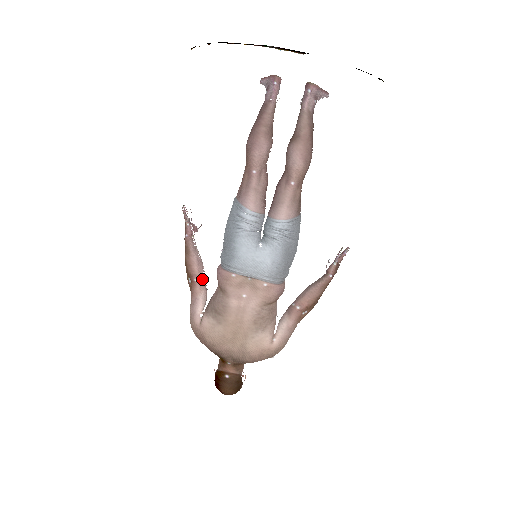
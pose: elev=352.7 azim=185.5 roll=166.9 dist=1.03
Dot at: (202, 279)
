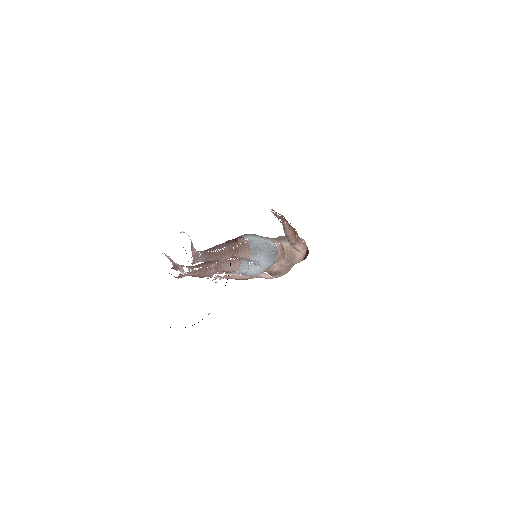
Dot at: occluded
